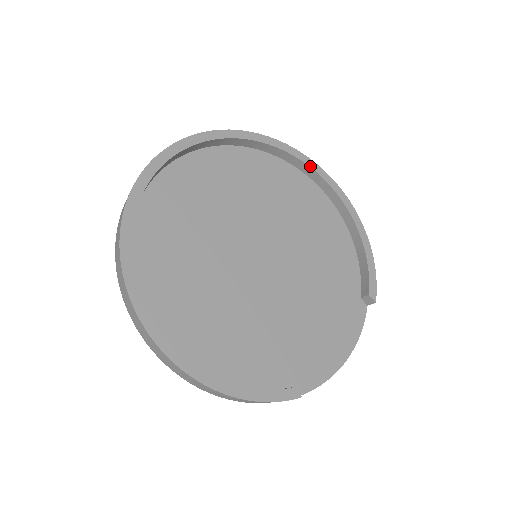
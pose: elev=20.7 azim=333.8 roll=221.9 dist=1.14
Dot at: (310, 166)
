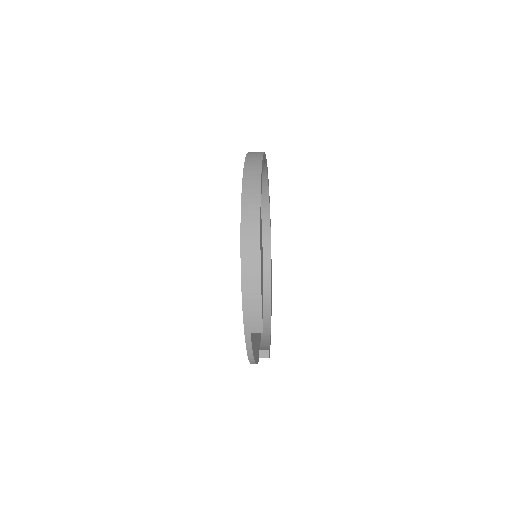
Dot at: (271, 267)
